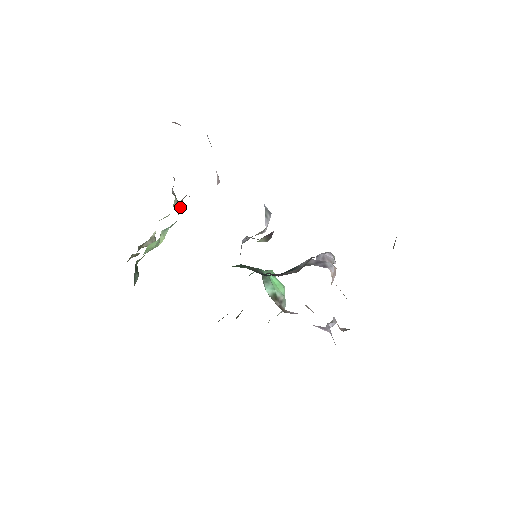
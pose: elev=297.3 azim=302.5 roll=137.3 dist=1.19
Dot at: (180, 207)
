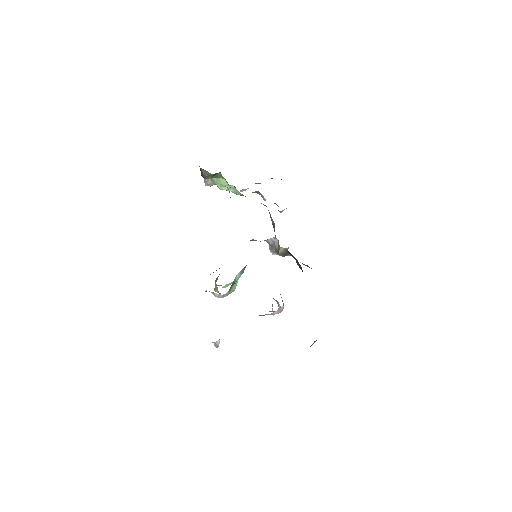
Dot at: occluded
